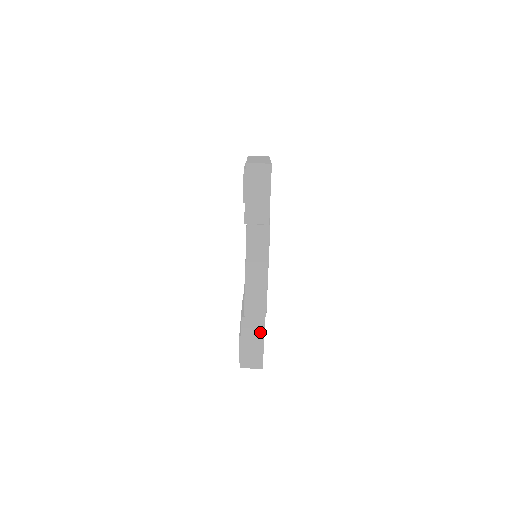
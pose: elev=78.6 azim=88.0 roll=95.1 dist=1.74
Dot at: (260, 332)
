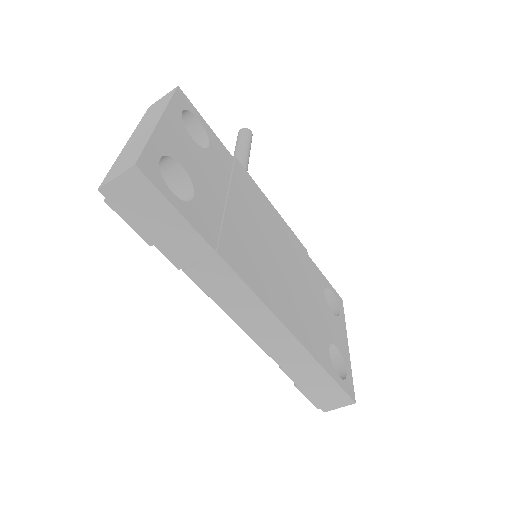
Dot at: (319, 372)
